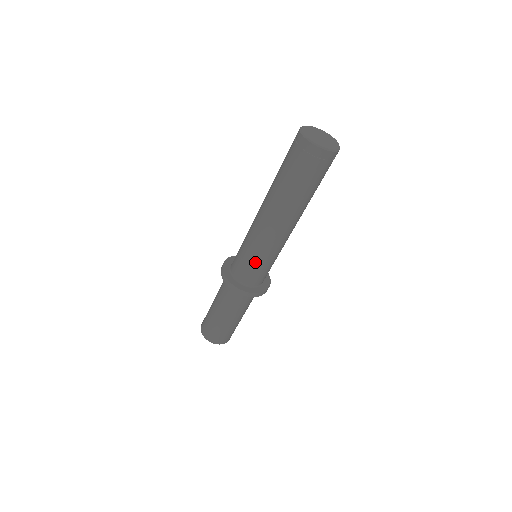
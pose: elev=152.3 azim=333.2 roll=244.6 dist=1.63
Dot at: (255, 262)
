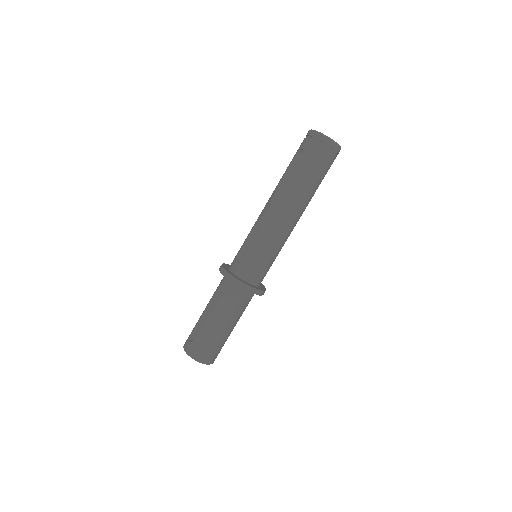
Dot at: (271, 259)
